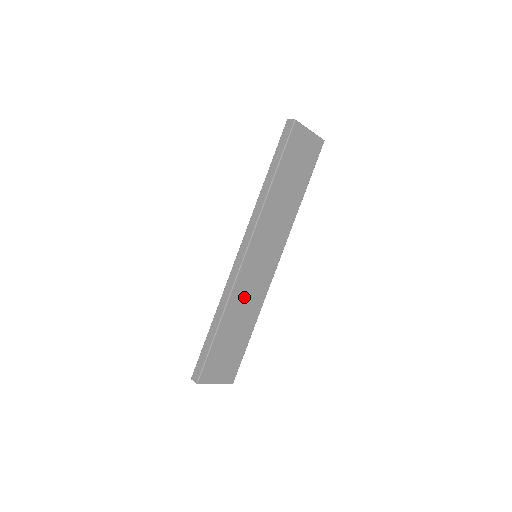
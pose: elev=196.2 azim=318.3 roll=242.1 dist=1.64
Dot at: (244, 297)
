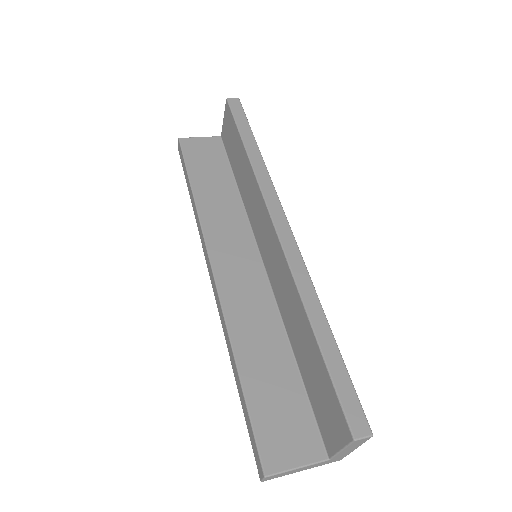
Dot at: occluded
